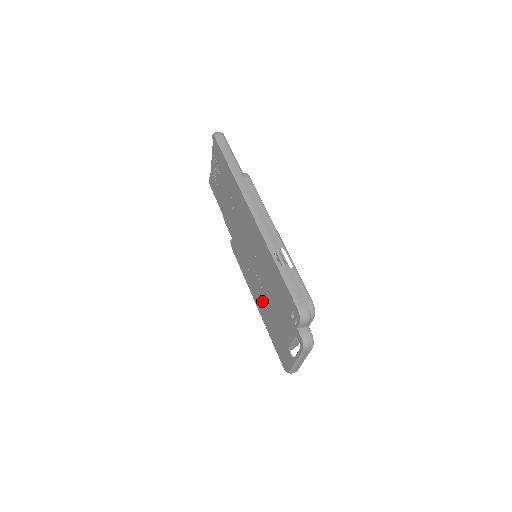
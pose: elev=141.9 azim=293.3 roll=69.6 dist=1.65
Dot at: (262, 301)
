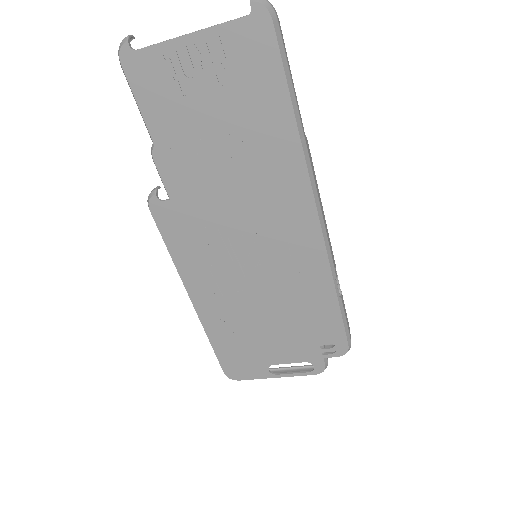
Dot at: (228, 308)
